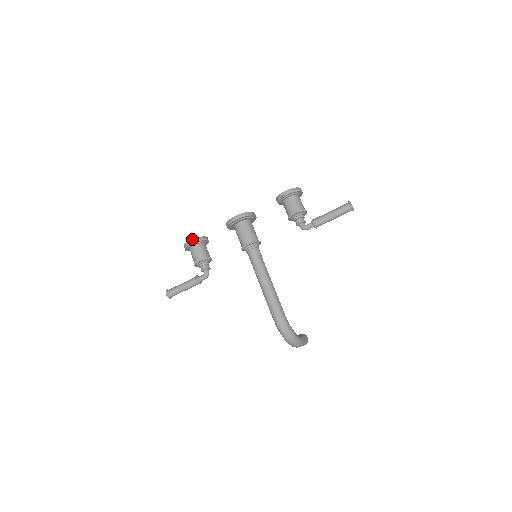
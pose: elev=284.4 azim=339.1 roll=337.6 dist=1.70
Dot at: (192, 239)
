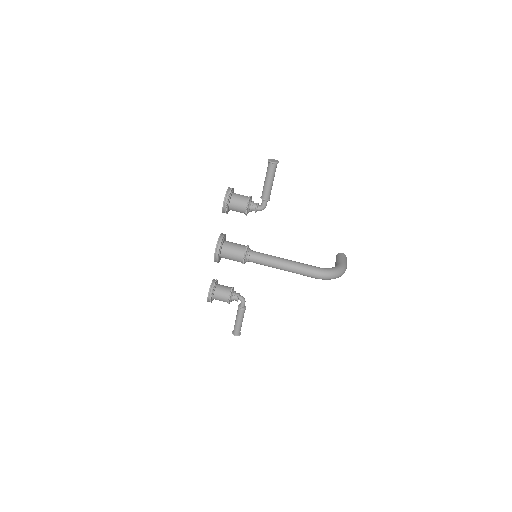
Dot at: (208, 294)
